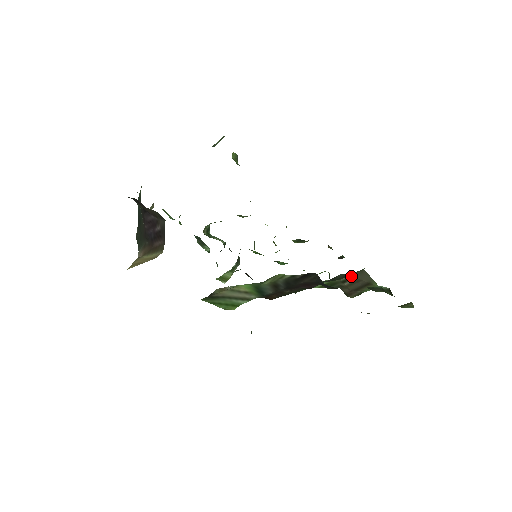
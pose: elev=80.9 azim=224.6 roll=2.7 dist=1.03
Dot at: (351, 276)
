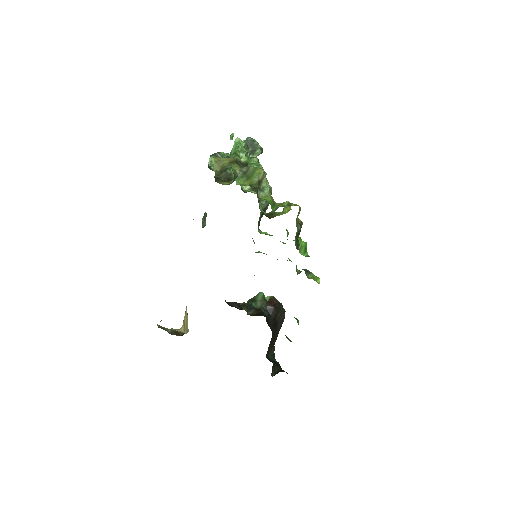
Dot at: occluded
